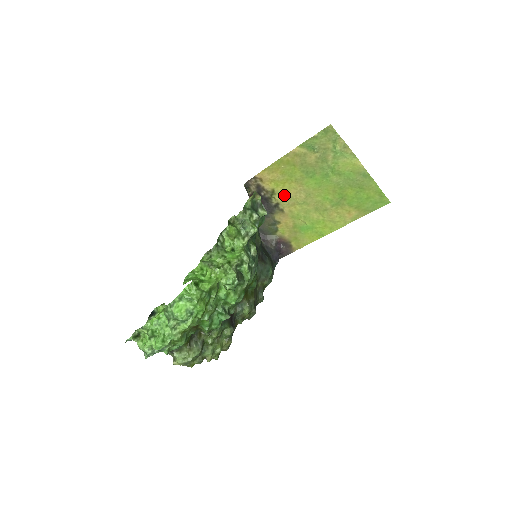
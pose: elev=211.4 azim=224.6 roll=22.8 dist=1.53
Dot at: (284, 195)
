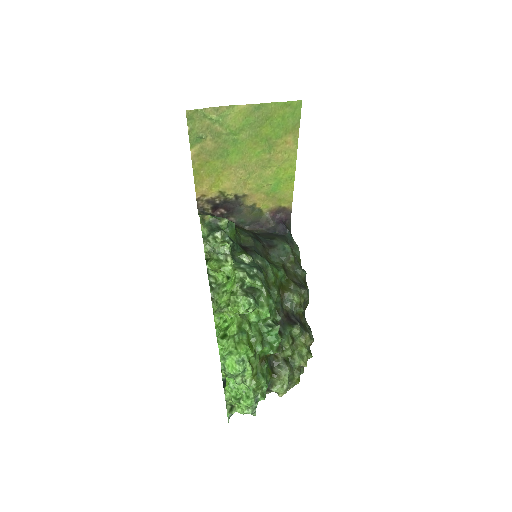
Dot at: (230, 186)
